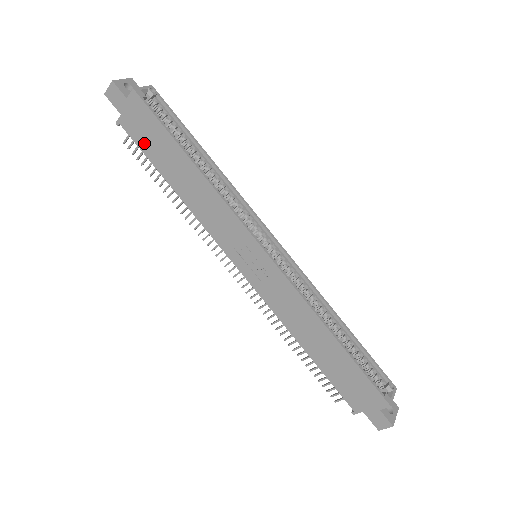
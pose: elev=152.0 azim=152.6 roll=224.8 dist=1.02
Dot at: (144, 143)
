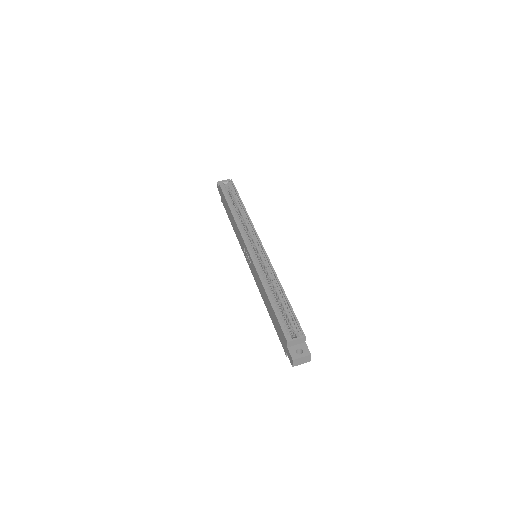
Dot at: (225, 207)
